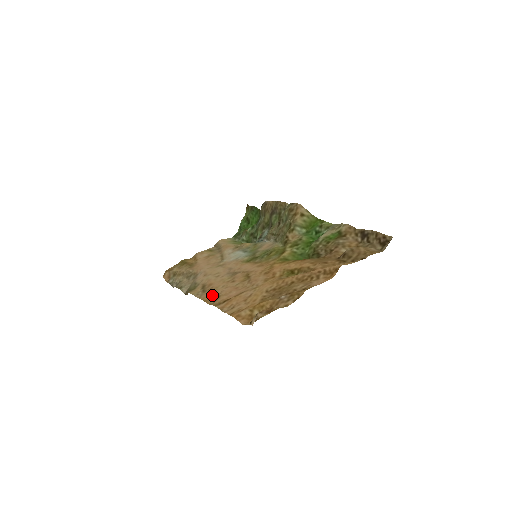
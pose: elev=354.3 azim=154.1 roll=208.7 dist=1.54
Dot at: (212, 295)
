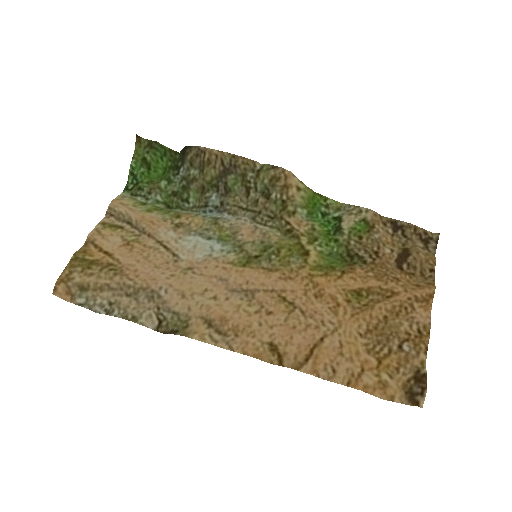
Dot at: (259, 345)
